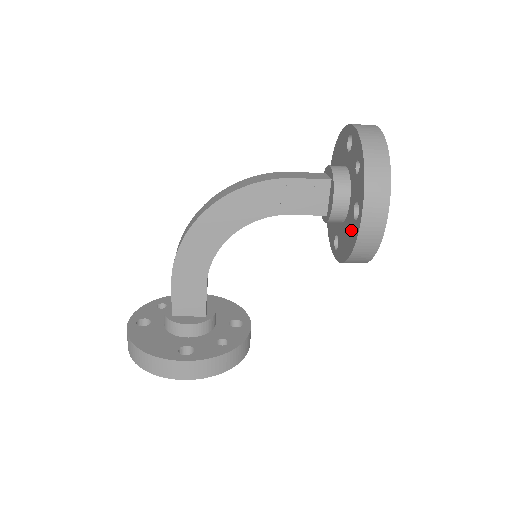
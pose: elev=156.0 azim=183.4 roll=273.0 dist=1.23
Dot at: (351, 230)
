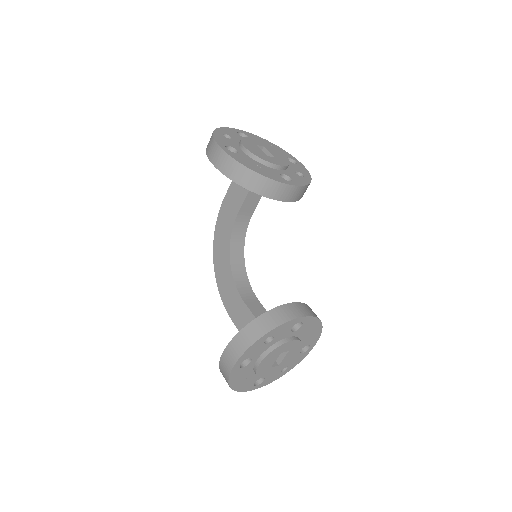
Dot at: occluded
